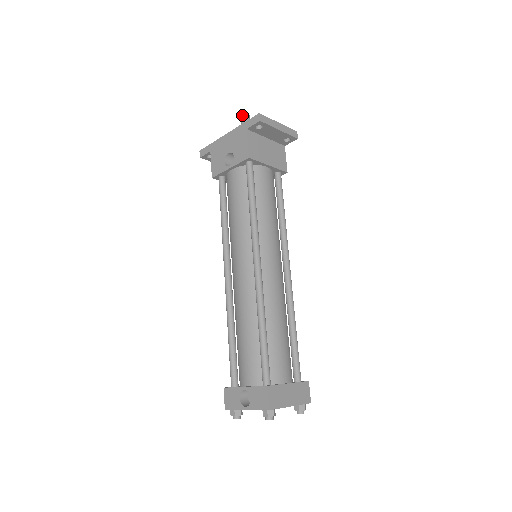
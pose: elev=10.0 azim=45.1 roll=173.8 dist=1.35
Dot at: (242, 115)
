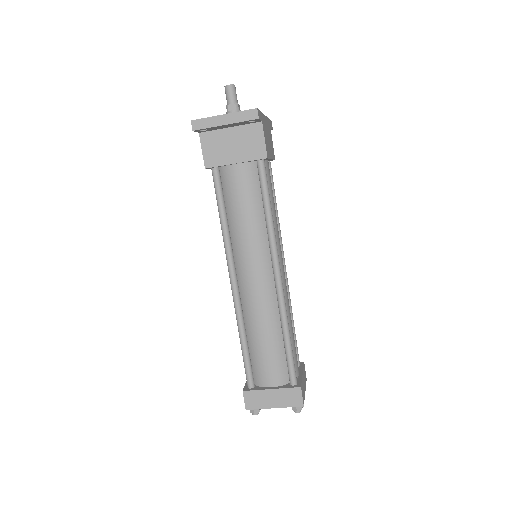
Dot at: occluded
